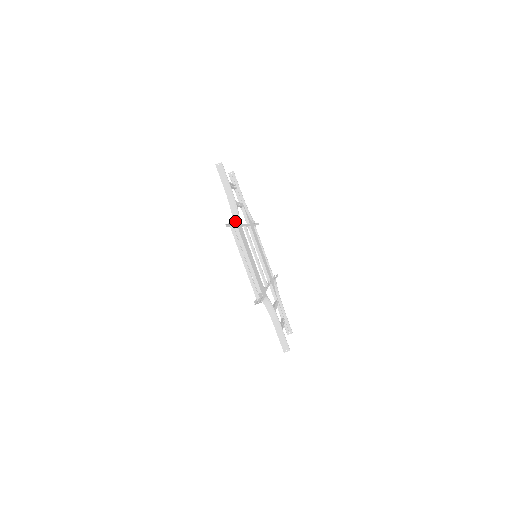
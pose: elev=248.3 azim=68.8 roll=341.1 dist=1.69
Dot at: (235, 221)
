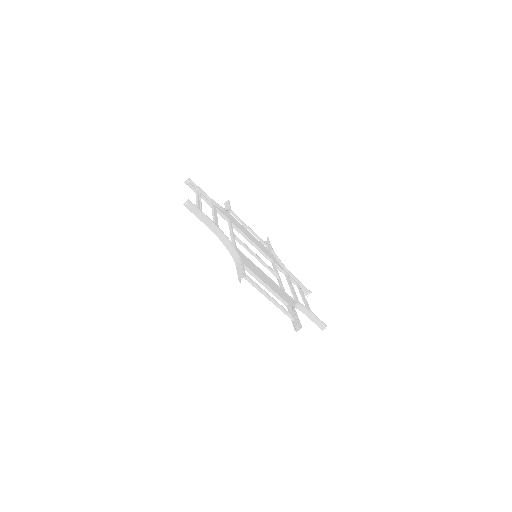
Dot at: (236, 258)
